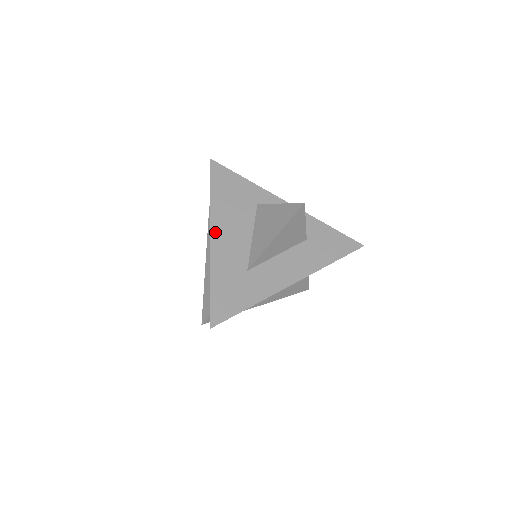
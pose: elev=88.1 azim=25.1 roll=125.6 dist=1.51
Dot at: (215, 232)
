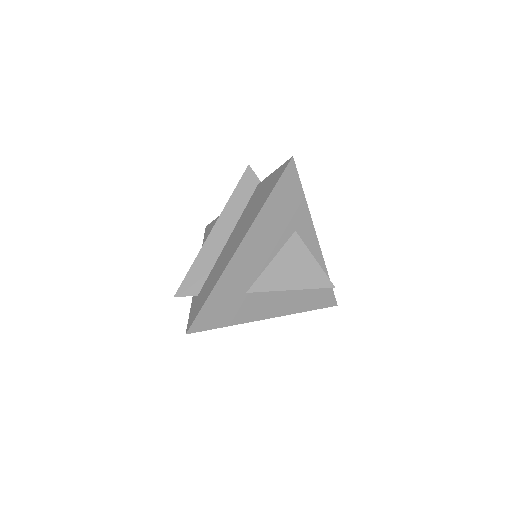
Dot at: (246, 243)
